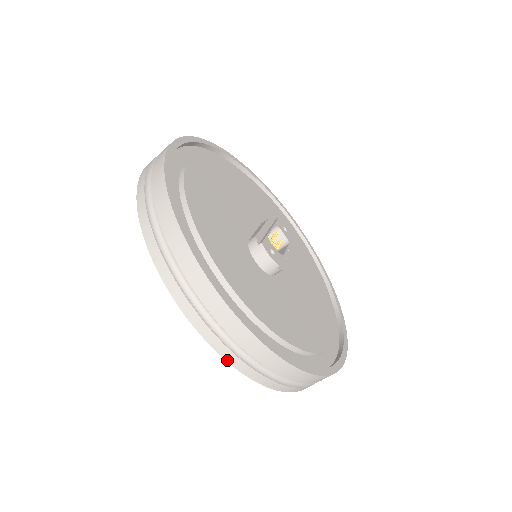
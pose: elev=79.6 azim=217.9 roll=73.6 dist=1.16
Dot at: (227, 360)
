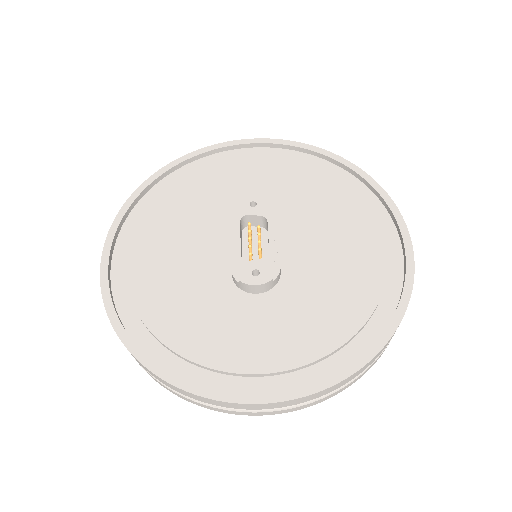
Dot at: occluded
